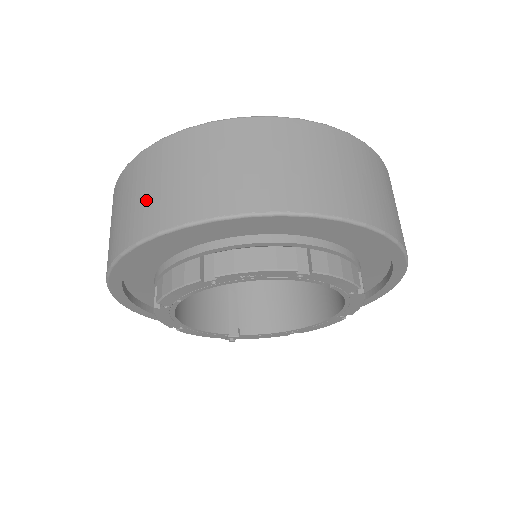
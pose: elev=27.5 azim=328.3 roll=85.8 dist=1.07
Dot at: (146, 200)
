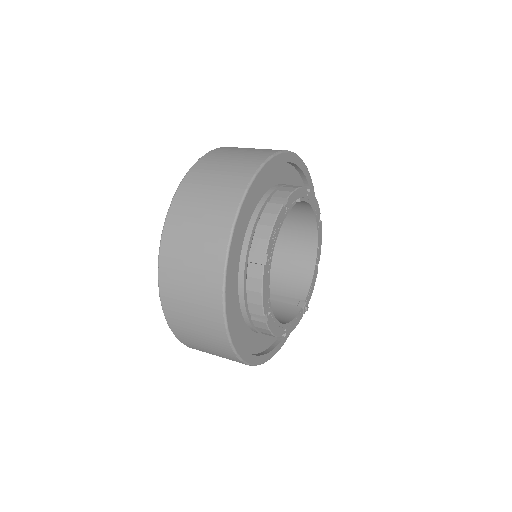
Dot at: (196, 277)
